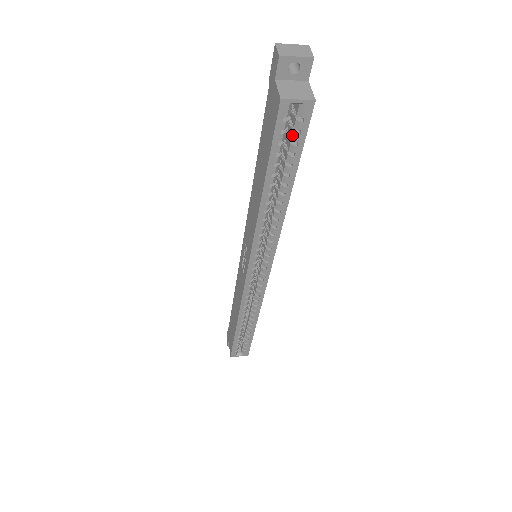
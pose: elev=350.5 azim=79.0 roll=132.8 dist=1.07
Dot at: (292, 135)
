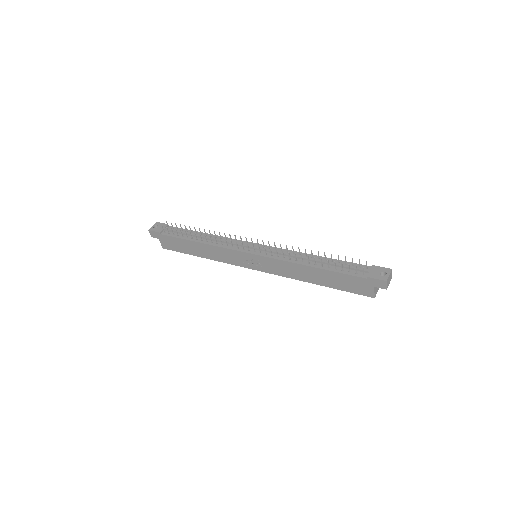
Dot at: occluded
